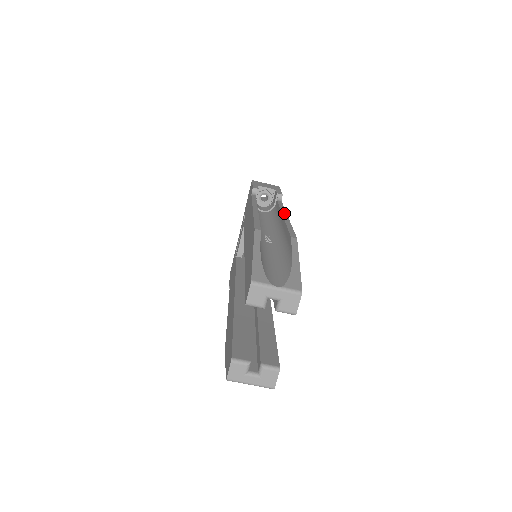
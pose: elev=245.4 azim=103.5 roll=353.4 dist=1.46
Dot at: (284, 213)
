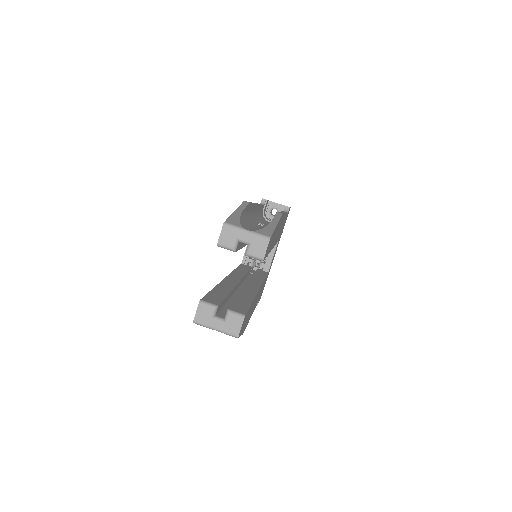
Dot at: occluded
